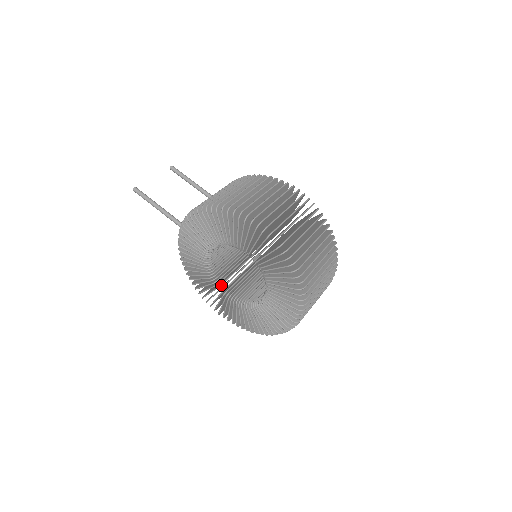
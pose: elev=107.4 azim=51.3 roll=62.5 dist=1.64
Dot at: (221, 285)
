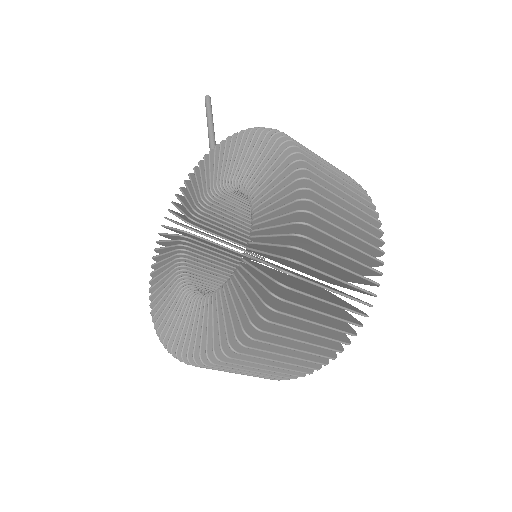
Dot at: (186, 250)
